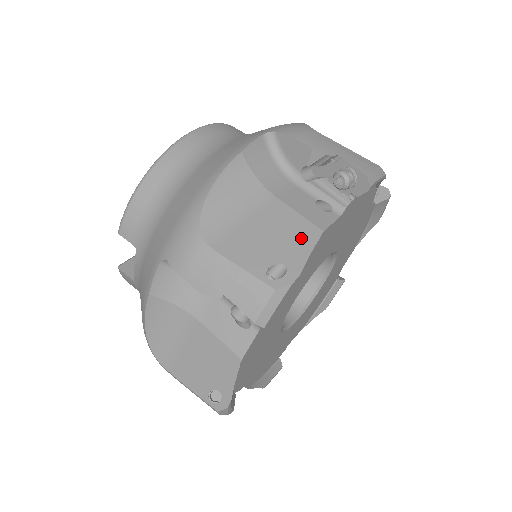
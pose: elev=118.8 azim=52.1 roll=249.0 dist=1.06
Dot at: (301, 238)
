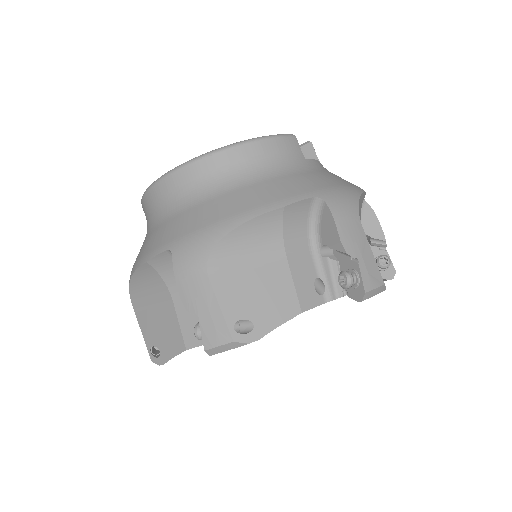
Dot at: (173, 343)
